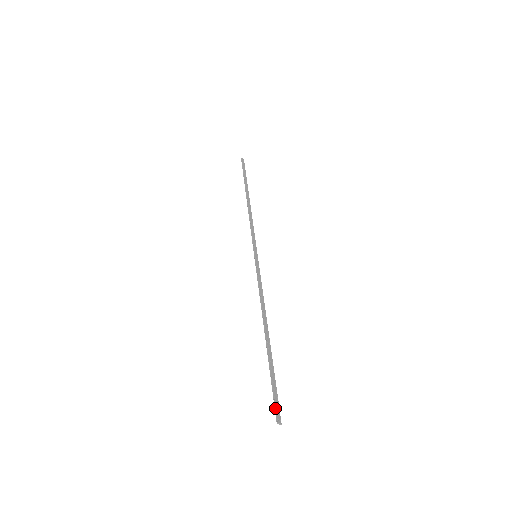
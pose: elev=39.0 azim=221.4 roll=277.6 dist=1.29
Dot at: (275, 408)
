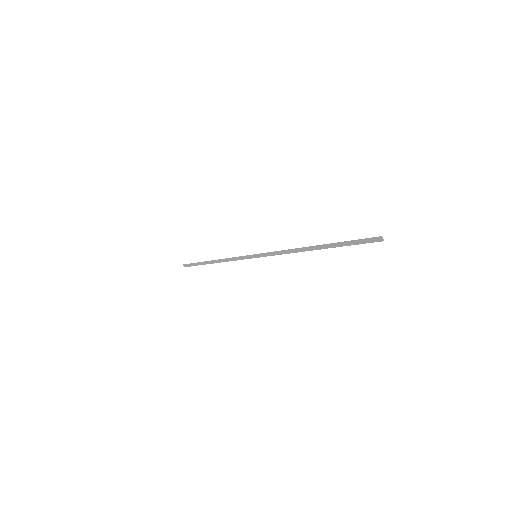
Dot at: (370, 238)
